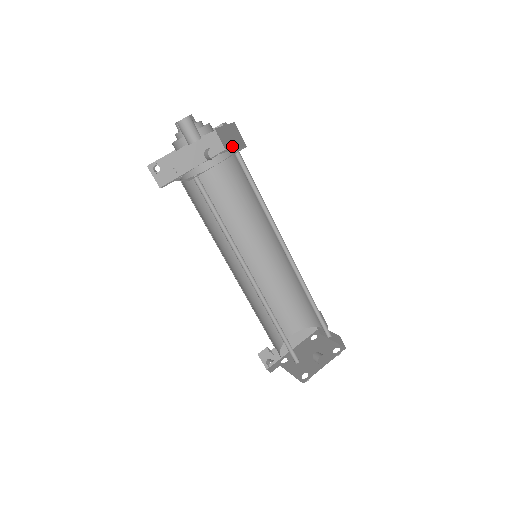
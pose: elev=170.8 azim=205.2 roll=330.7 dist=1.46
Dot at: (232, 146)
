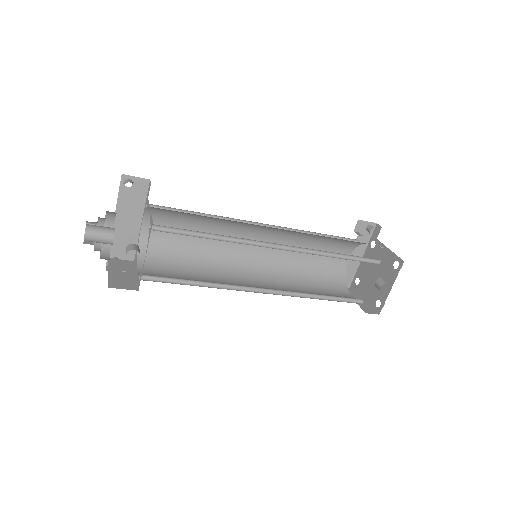
Dot at: occluded
